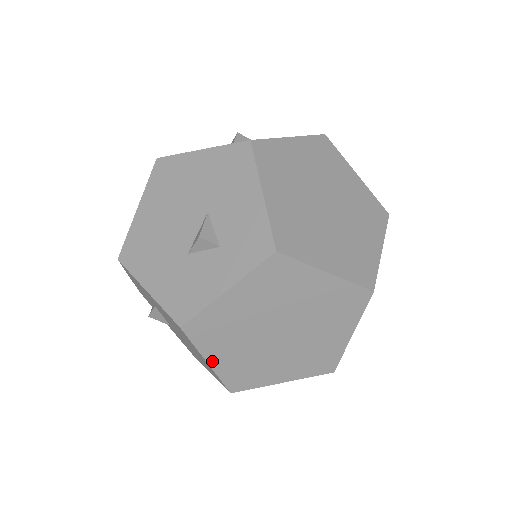
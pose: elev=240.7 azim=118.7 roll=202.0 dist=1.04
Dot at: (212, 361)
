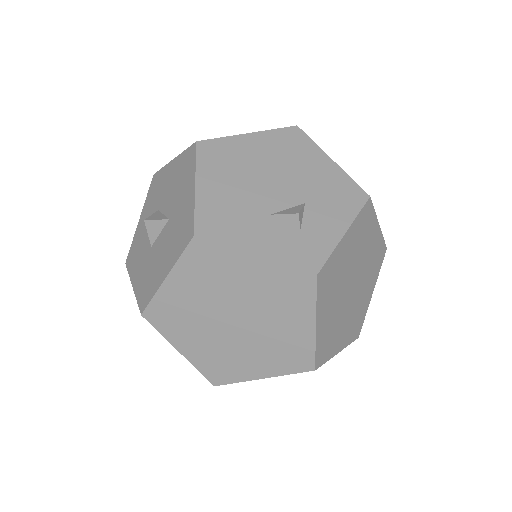
Dot at: occluded
